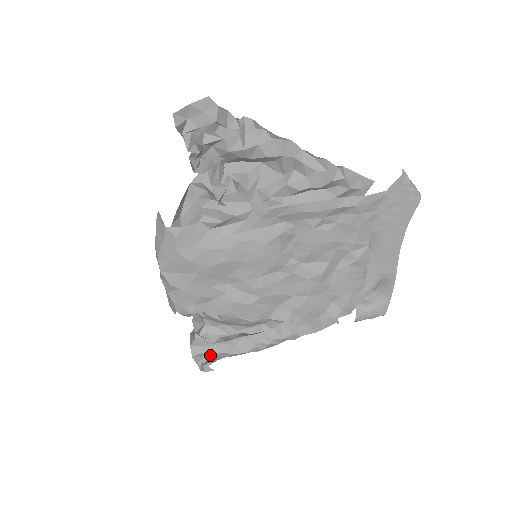
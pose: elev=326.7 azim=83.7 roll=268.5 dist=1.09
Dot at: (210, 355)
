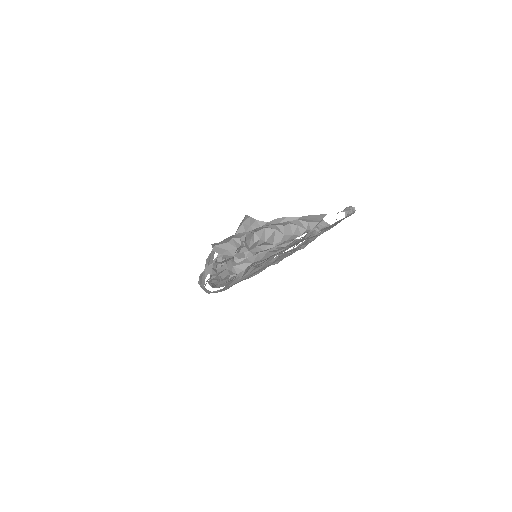
Dot at: occluded
